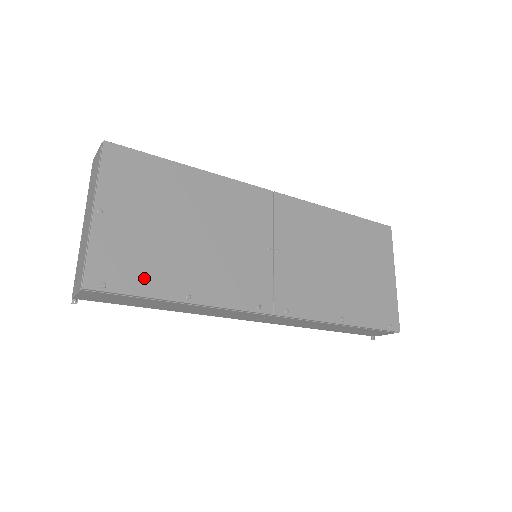
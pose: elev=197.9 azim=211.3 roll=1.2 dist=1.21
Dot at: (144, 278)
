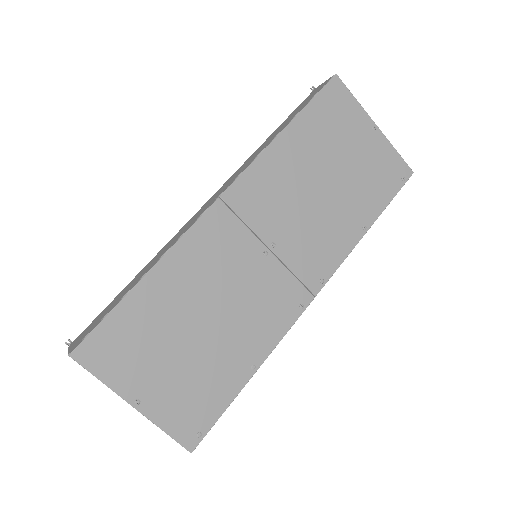
Dot at: (215, 397)
